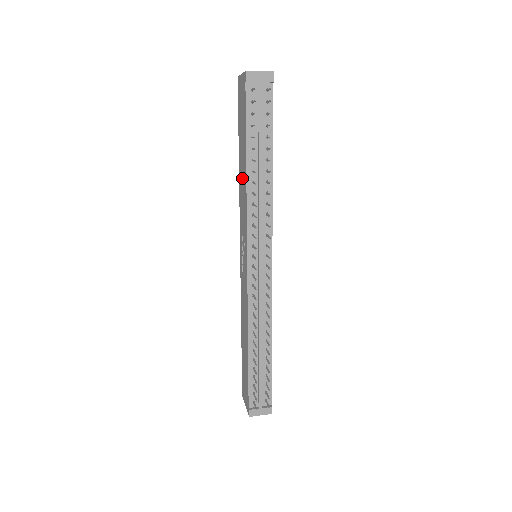
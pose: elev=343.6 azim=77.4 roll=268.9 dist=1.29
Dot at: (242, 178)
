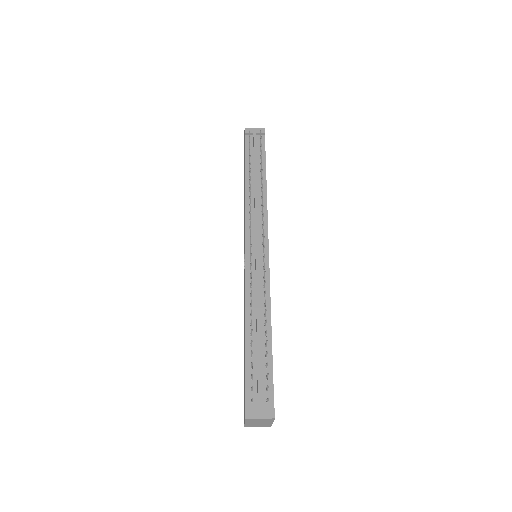
Dot at: occluded
